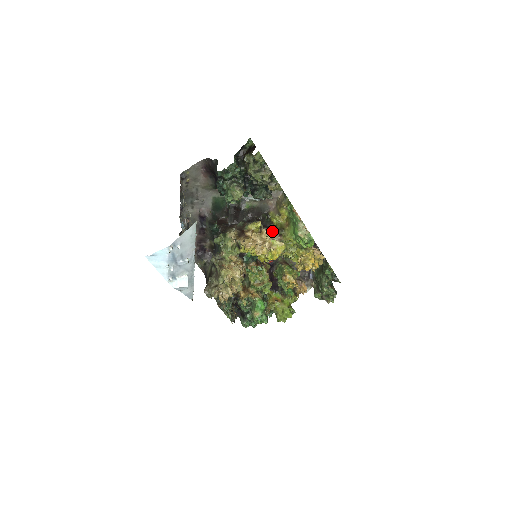
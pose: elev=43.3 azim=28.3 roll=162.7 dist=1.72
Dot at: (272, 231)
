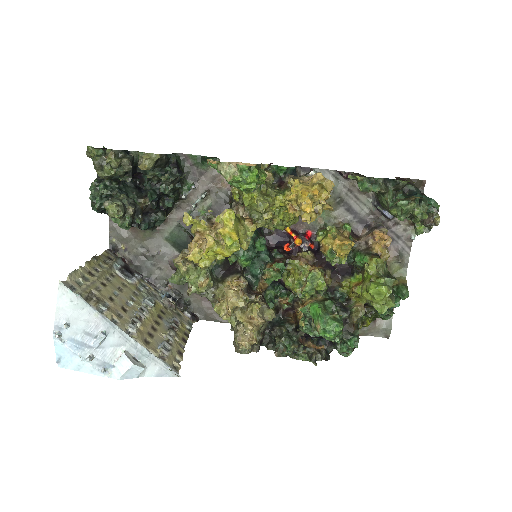
Dot at: occluded
